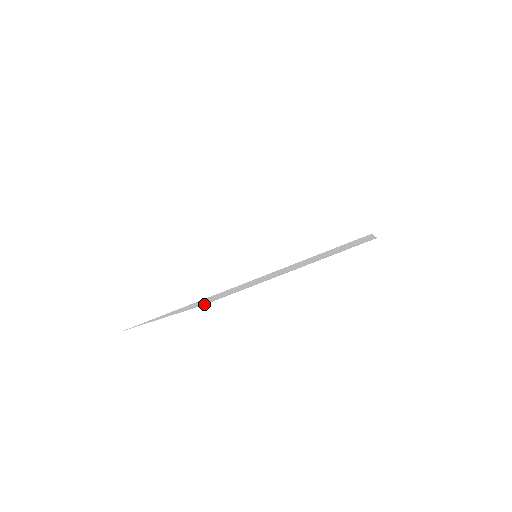
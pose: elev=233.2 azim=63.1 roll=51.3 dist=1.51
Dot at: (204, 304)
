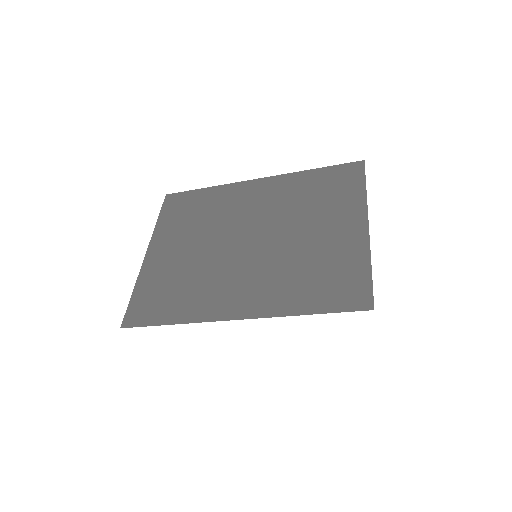
Dot at: occluded
